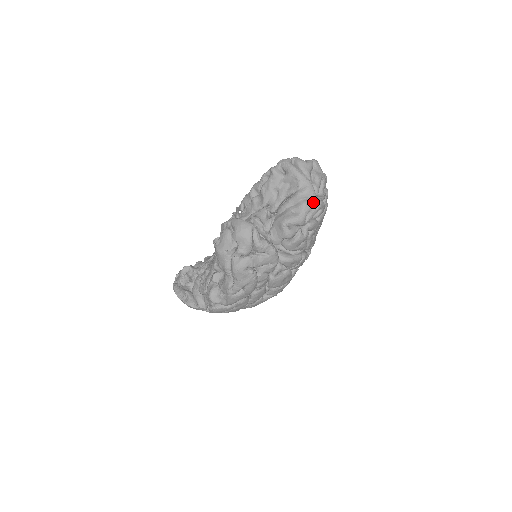
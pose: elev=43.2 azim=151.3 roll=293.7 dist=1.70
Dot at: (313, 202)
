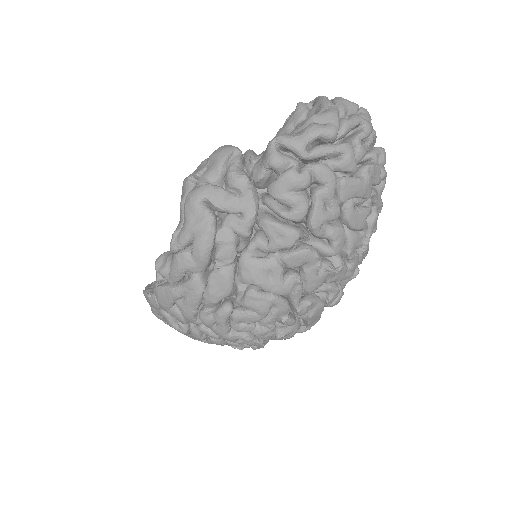
Dot at: (328, 127)
